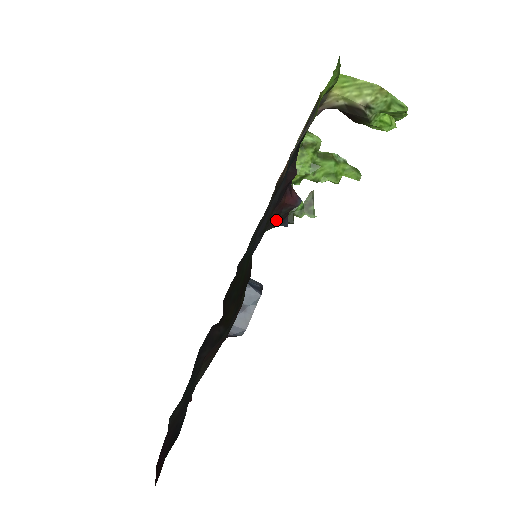
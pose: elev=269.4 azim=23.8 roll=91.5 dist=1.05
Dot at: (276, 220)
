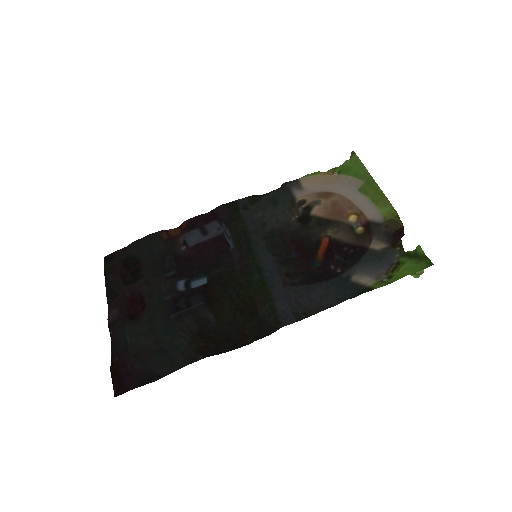
Dot at: (294, 261)
